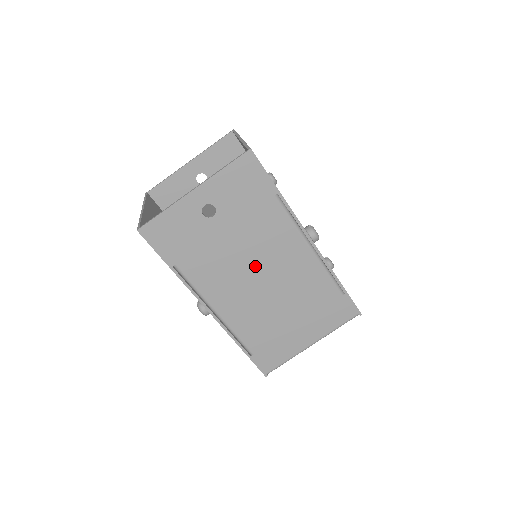
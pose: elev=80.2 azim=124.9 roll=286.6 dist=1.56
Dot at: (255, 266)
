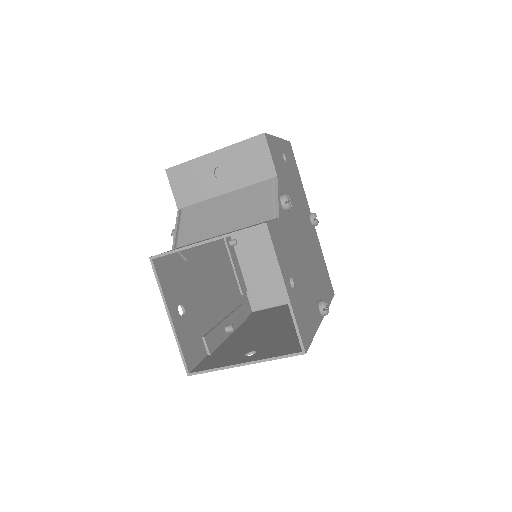
Dot at: occluded
